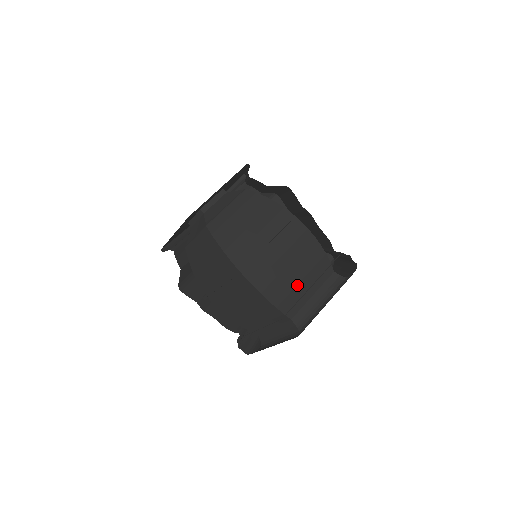
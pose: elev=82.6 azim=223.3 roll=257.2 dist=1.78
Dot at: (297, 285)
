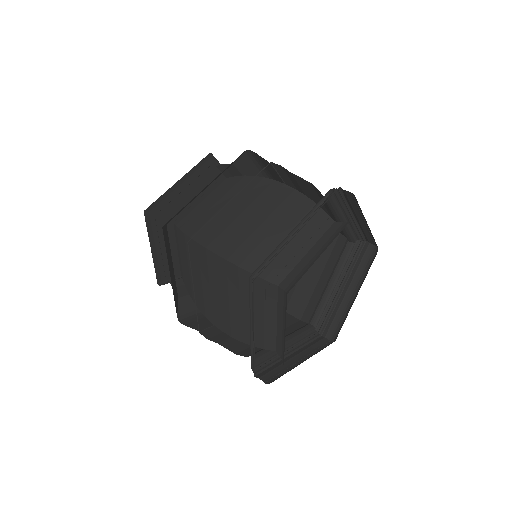
Dot at: occluded
